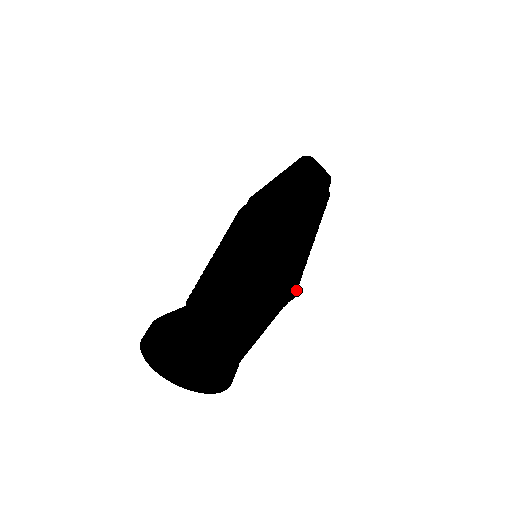
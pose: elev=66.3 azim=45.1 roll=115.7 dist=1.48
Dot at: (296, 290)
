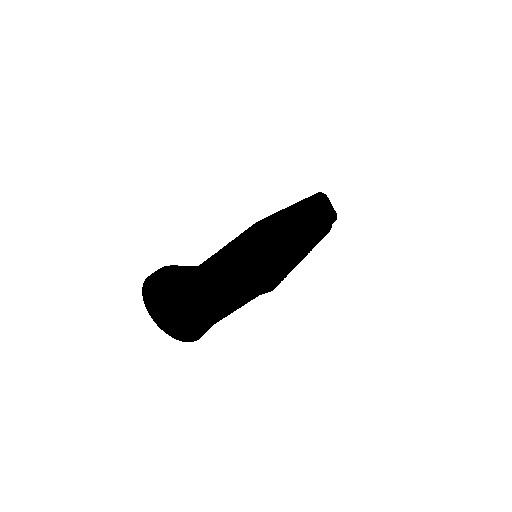
Dot at: (277, 284)
